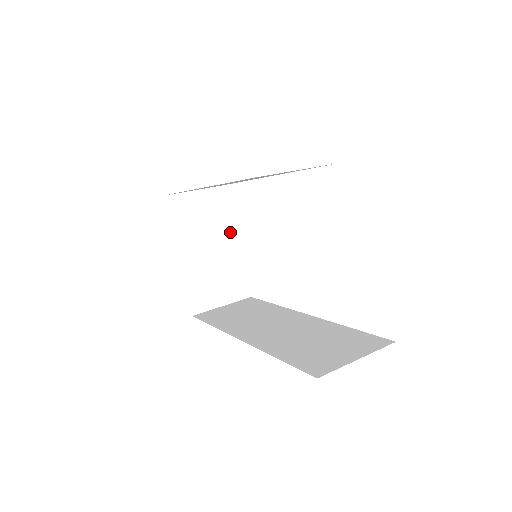
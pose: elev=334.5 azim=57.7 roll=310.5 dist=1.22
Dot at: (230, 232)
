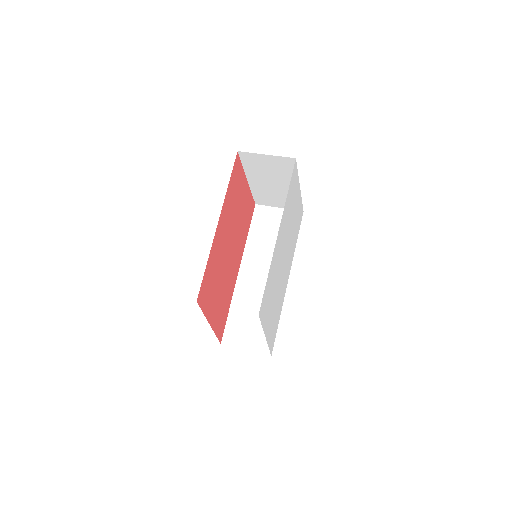
Dot at: occluded
